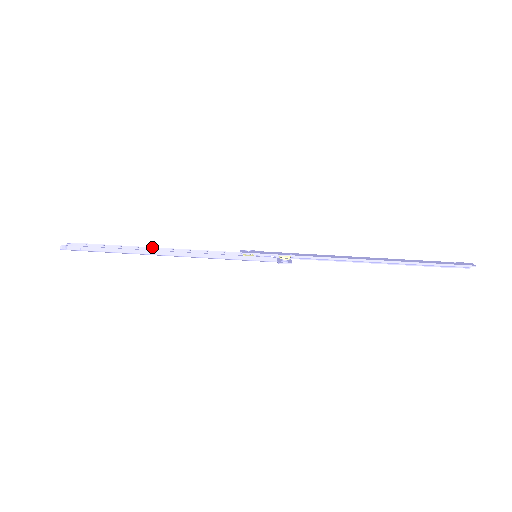
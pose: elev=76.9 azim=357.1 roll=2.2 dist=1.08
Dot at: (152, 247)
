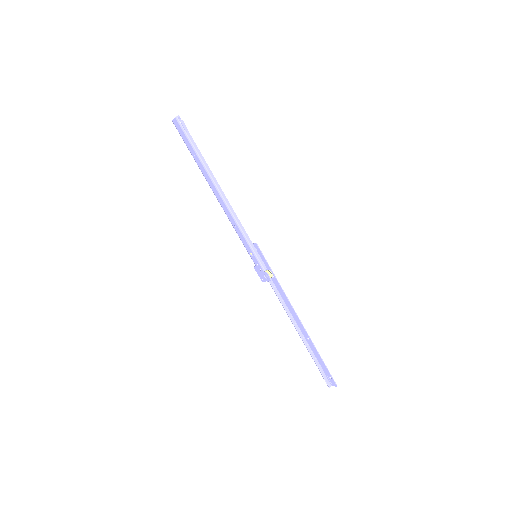
Dot at: occluded
